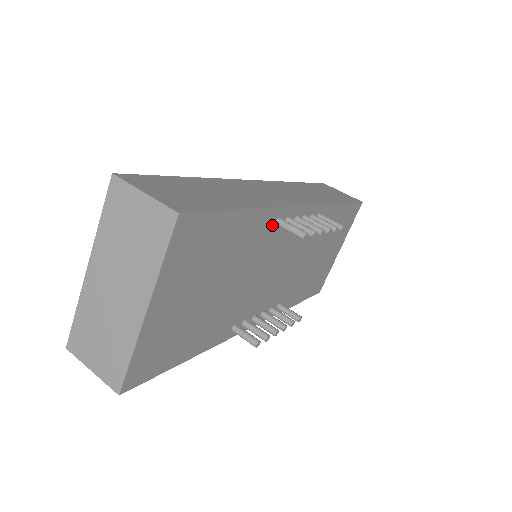
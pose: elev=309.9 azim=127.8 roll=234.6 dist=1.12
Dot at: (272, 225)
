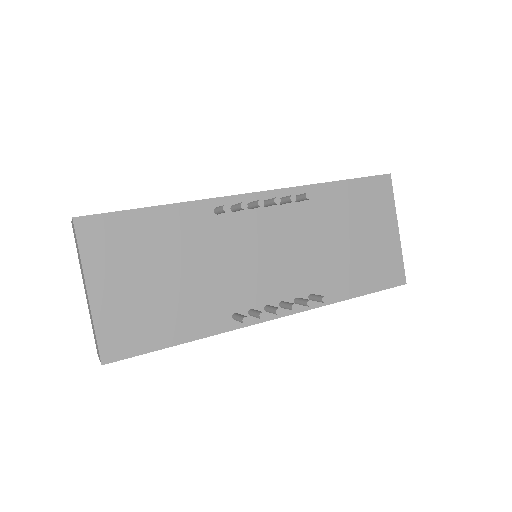
Dot at: (211, 215)
